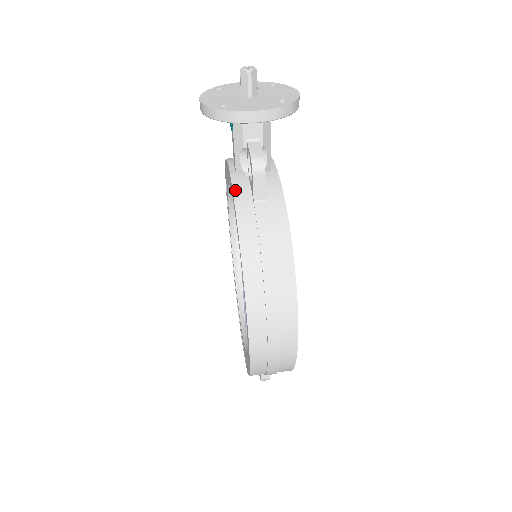
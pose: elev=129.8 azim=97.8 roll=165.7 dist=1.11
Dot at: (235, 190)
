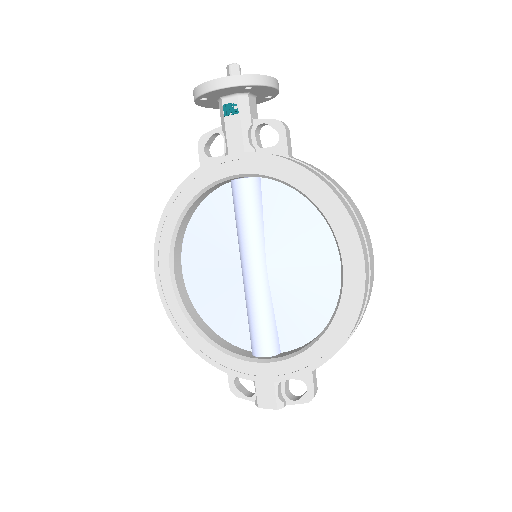
Dot at: occluded
